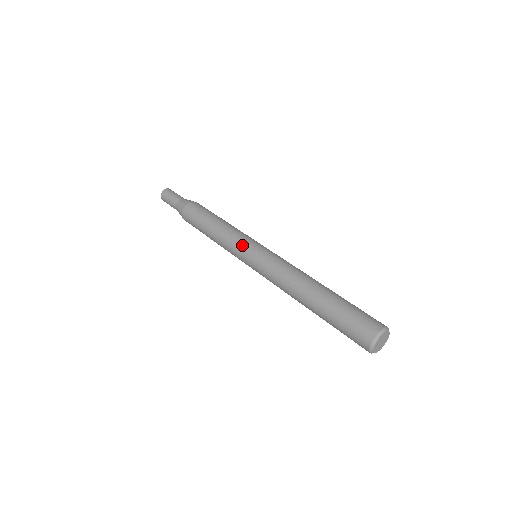
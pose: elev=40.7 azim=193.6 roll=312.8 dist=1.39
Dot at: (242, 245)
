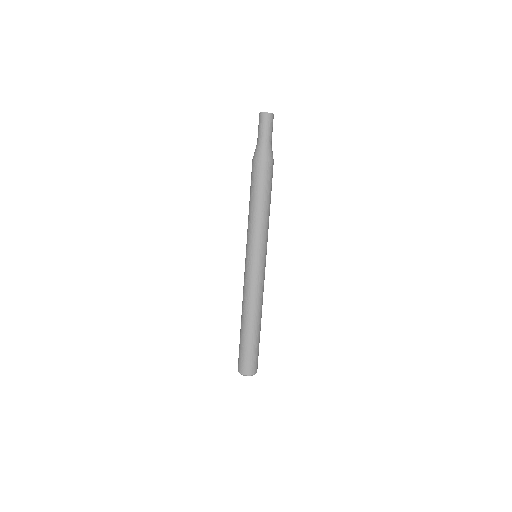
Dot at: (247, 246)
